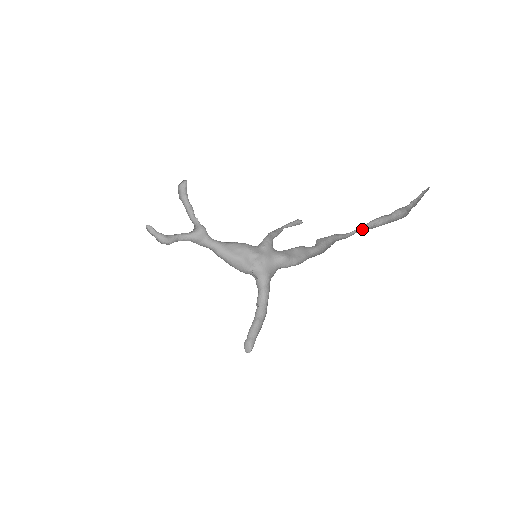
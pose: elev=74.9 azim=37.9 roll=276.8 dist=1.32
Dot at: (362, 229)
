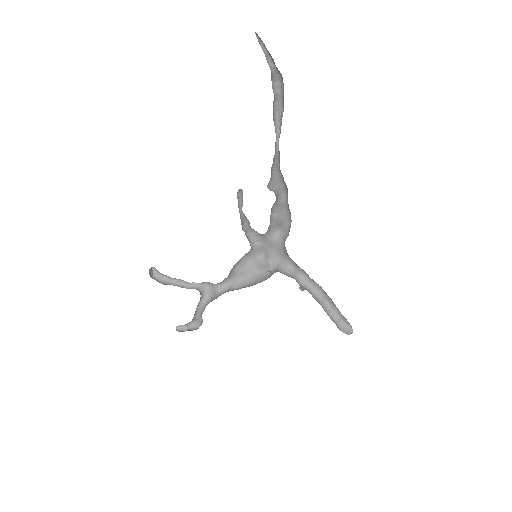
Dot at: (279, 135)
